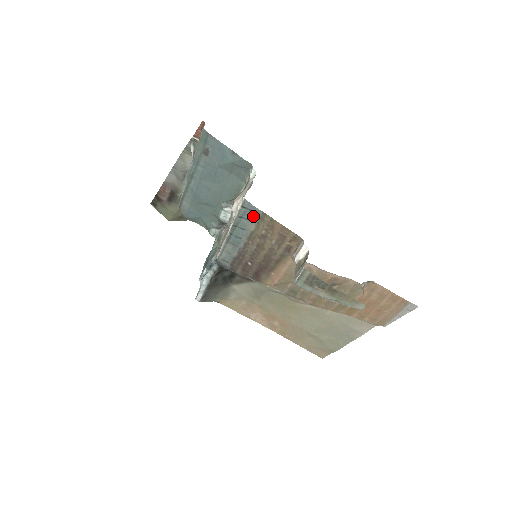
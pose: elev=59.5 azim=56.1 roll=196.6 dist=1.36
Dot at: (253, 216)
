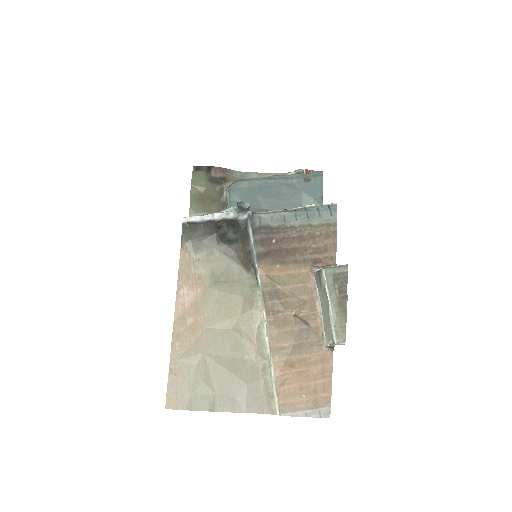
Dot at: (326, 218)
